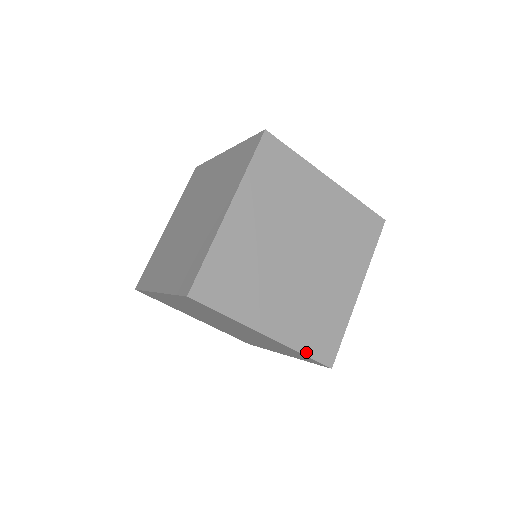
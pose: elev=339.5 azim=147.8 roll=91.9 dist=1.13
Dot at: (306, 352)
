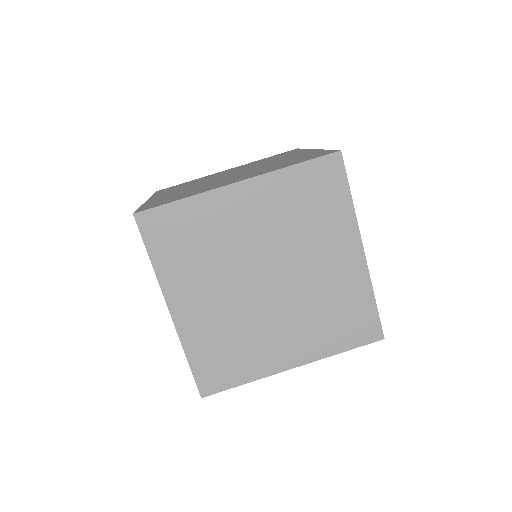
Dot at: (374, 301)
